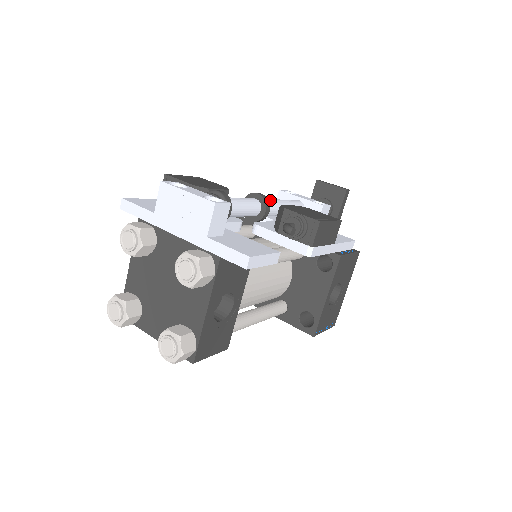
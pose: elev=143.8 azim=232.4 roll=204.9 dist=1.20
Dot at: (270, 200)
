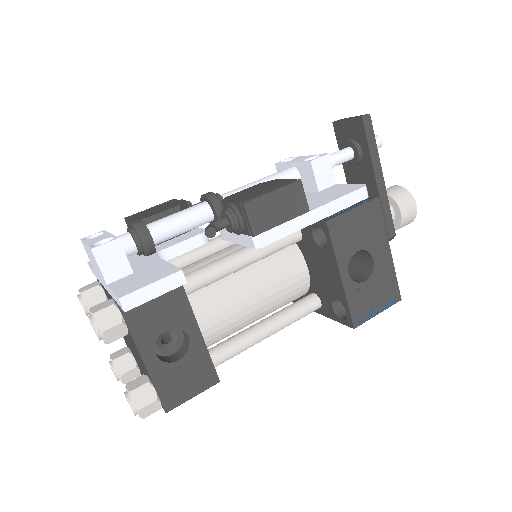
Dot at: (230, 192)
